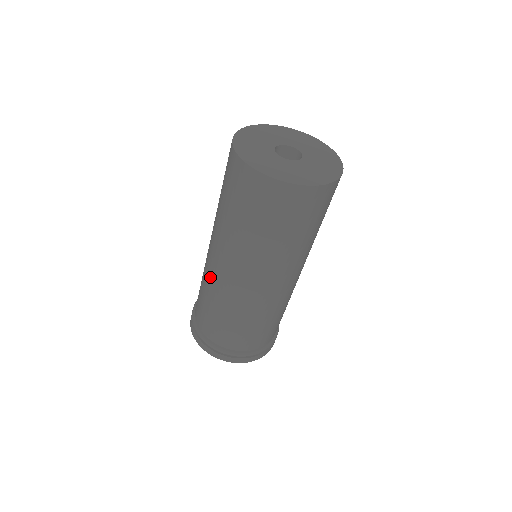
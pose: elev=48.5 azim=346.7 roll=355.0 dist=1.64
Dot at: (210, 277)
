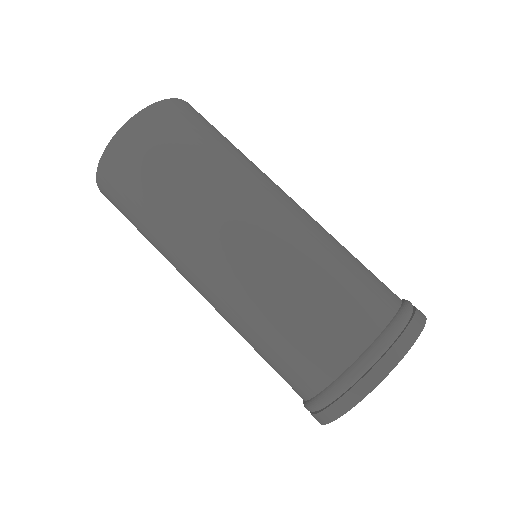
Dot at: occluded
